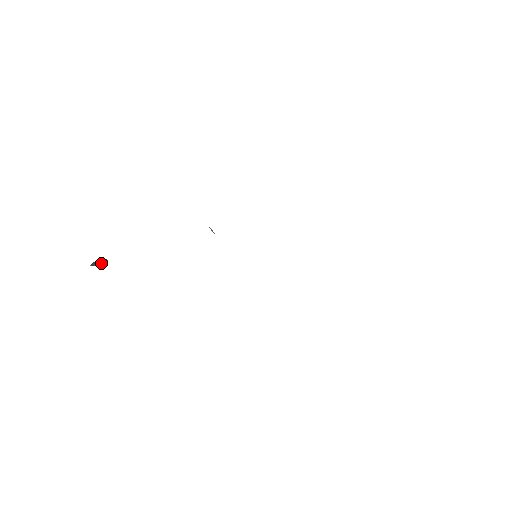
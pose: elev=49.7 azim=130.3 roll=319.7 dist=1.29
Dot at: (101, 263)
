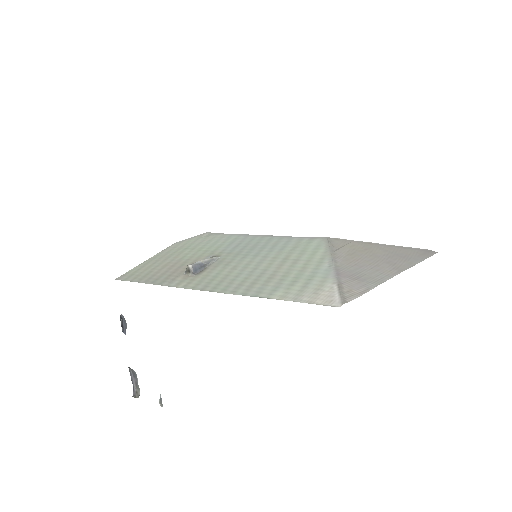
Dot at: occluded
